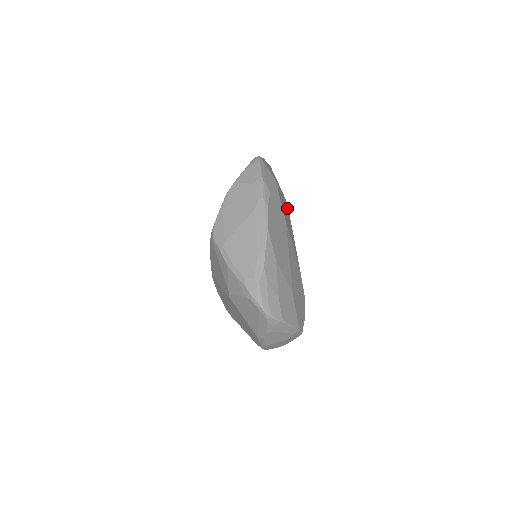
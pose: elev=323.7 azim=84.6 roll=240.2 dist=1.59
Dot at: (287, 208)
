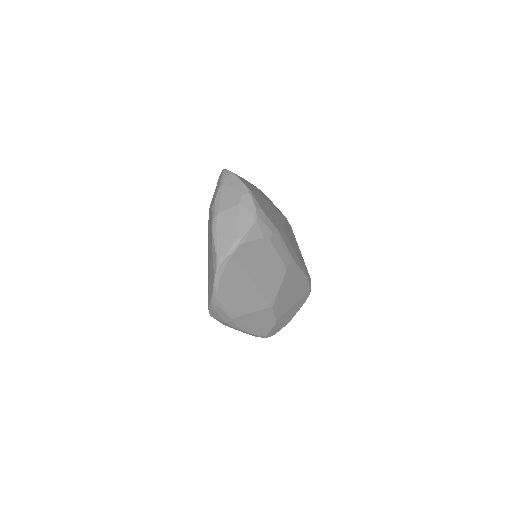
Dot at: occluded
